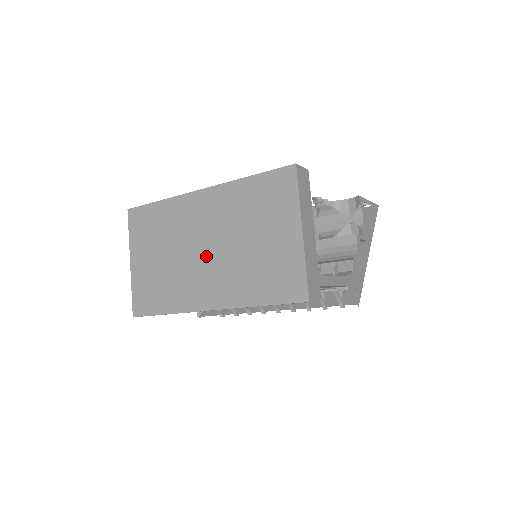
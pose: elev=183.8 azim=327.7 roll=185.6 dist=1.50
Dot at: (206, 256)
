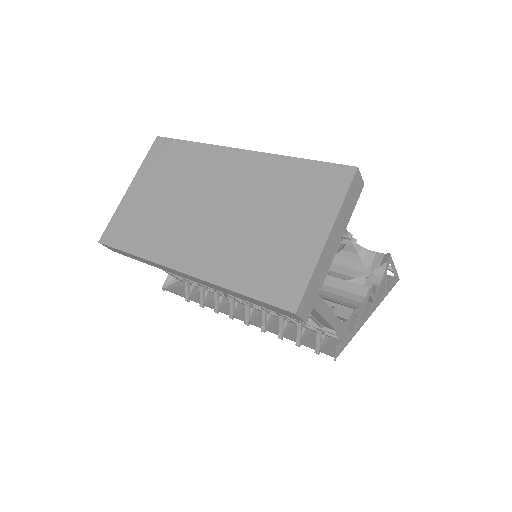
Dot at: (210, 216)
